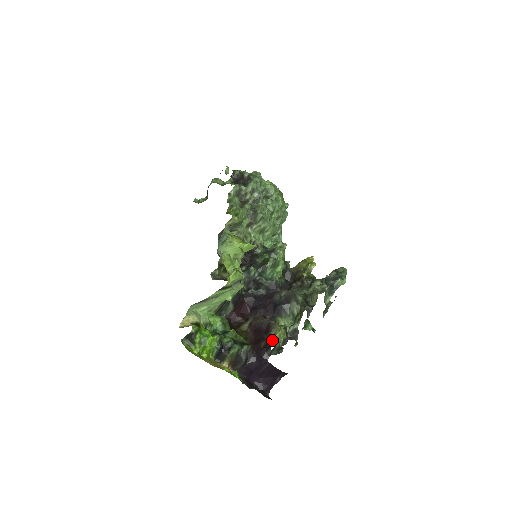
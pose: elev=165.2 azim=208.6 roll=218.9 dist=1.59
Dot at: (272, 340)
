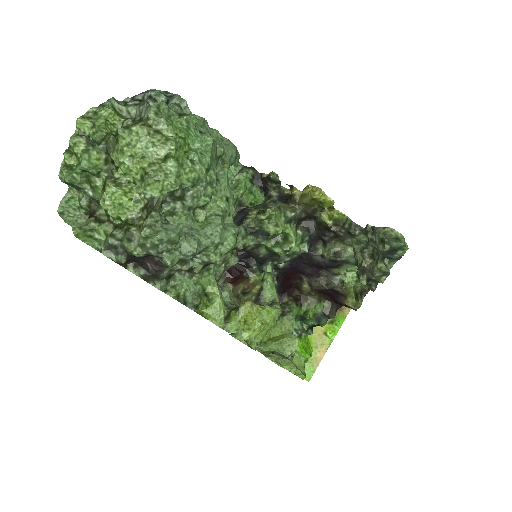
Dot at: occluded
